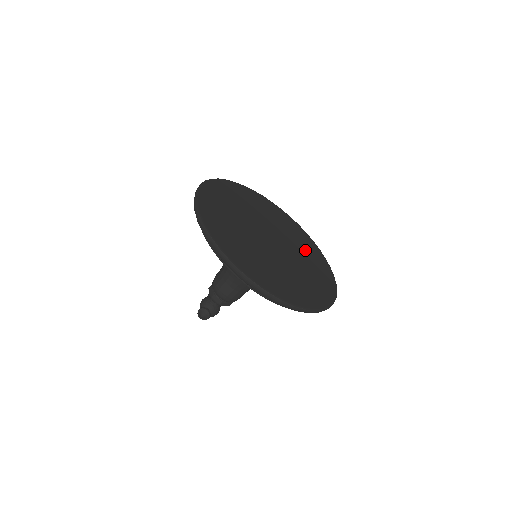
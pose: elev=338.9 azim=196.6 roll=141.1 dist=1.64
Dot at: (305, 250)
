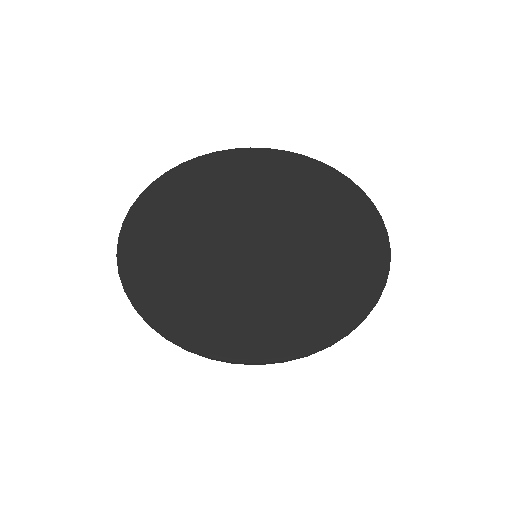
Dot at: (326, 212)
